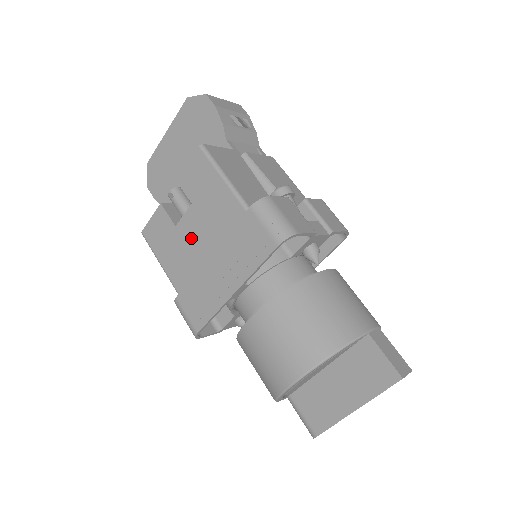
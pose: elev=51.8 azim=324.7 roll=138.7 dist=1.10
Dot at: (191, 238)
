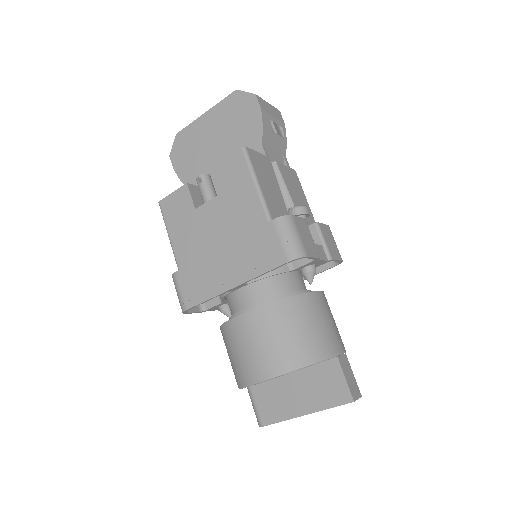
Dot at: (207, 225)
